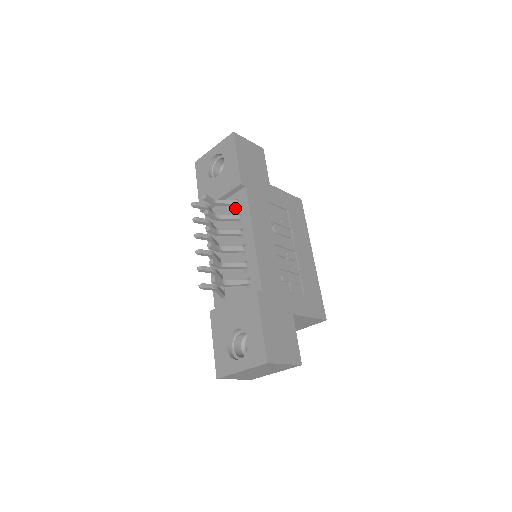
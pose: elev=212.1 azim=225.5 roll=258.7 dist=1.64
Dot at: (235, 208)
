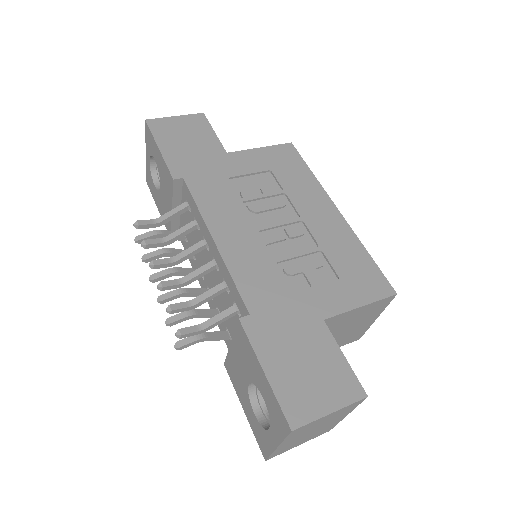
Dot at: (189, 213)
